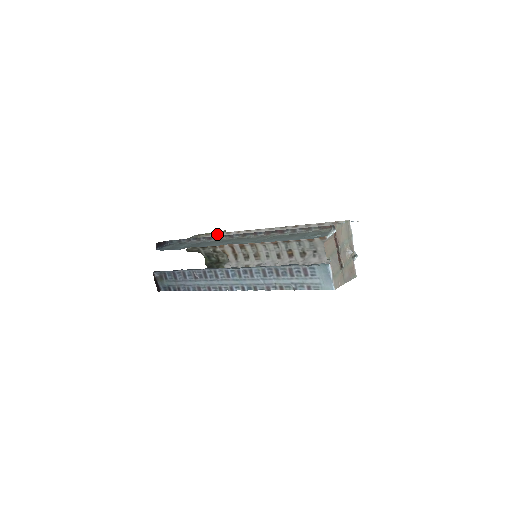
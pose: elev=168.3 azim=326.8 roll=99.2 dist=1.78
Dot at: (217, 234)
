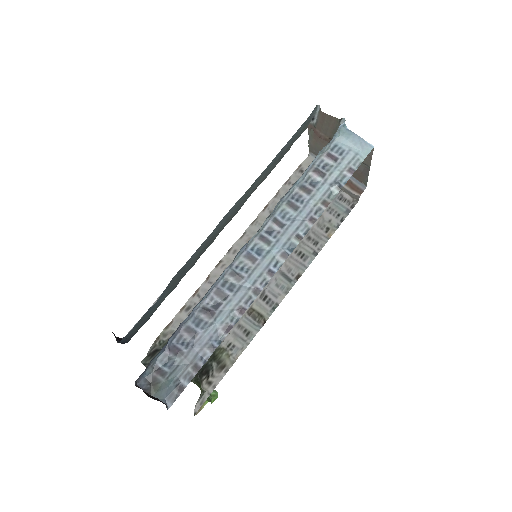
Dot at: (182, 310)
